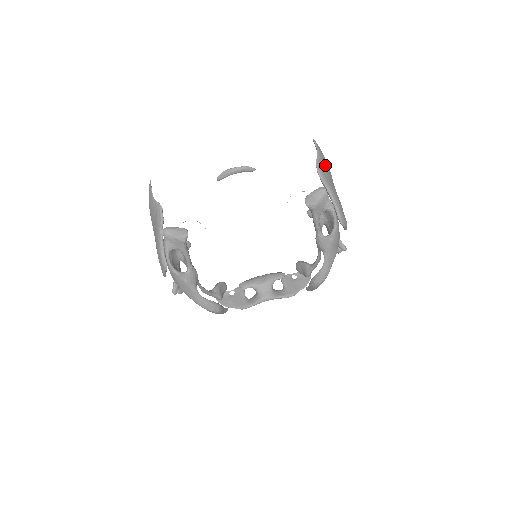
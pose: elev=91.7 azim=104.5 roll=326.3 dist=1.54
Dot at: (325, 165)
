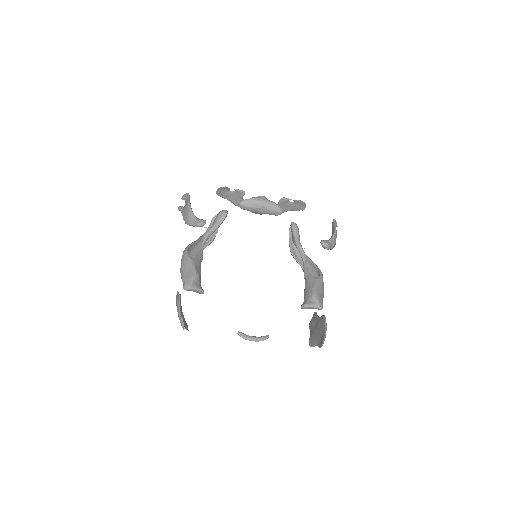
Dot at: occluded
